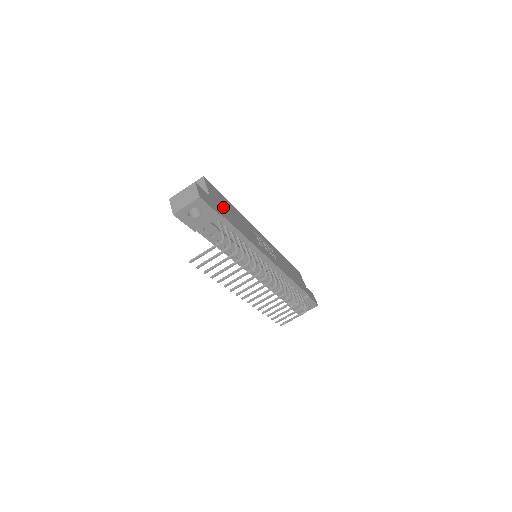
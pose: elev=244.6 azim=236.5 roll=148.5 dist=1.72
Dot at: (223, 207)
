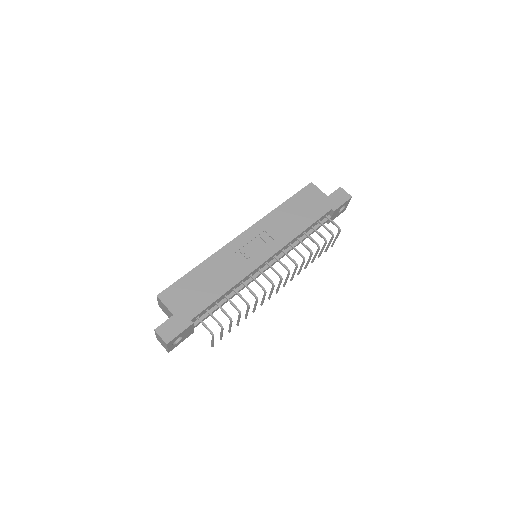
Dot at: (191, 298)
